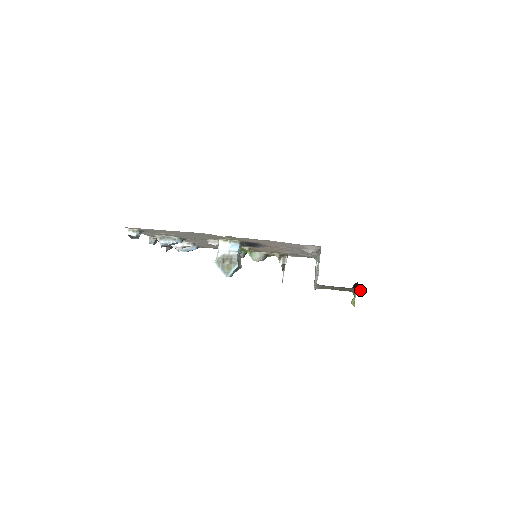
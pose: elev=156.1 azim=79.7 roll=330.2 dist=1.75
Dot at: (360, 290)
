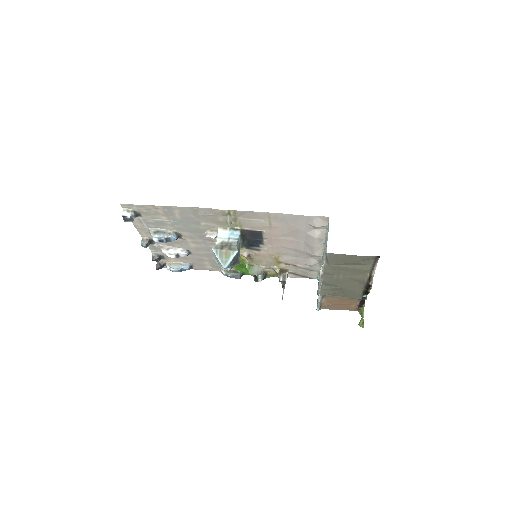
Dot at: (371, 282)
